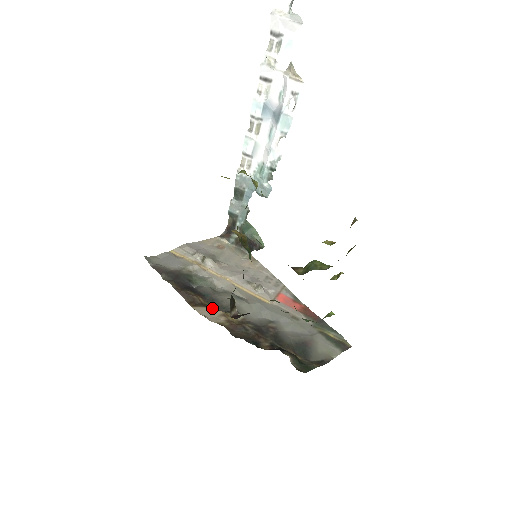
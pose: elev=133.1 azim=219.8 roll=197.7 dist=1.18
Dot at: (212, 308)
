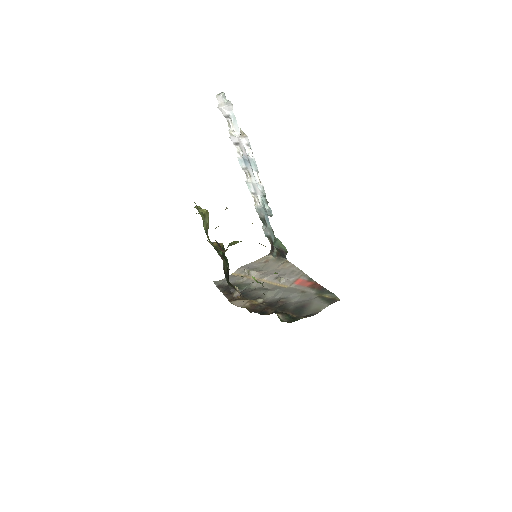
Dot at: (243, 300)
